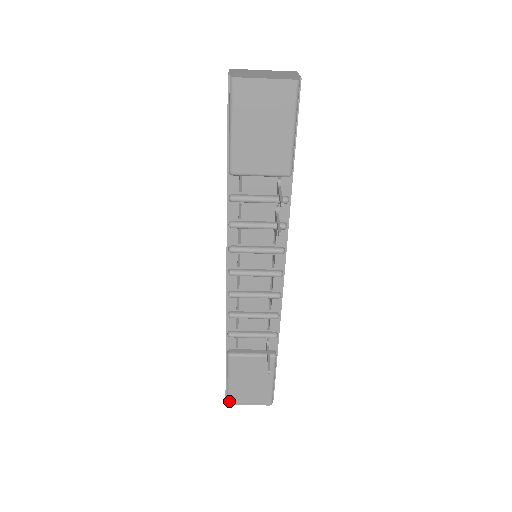
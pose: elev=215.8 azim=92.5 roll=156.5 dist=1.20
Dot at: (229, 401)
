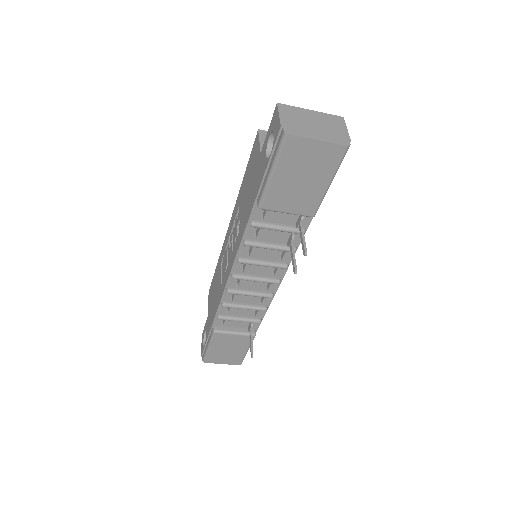
Dot at: (205, 360)
